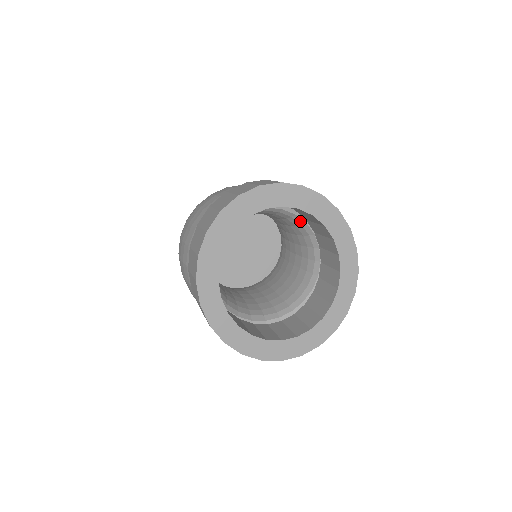
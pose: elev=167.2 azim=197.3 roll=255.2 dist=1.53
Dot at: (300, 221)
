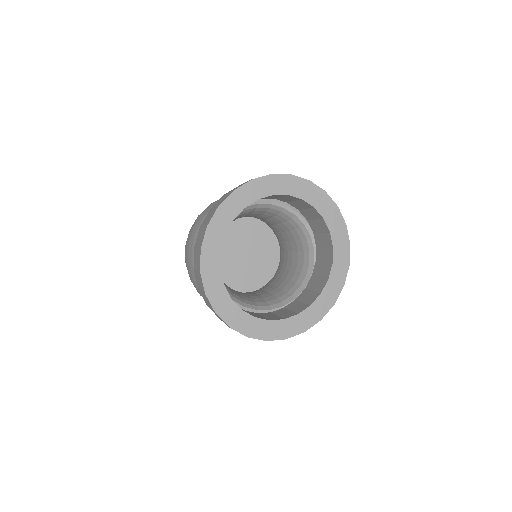
Dot at: (311, 246)
